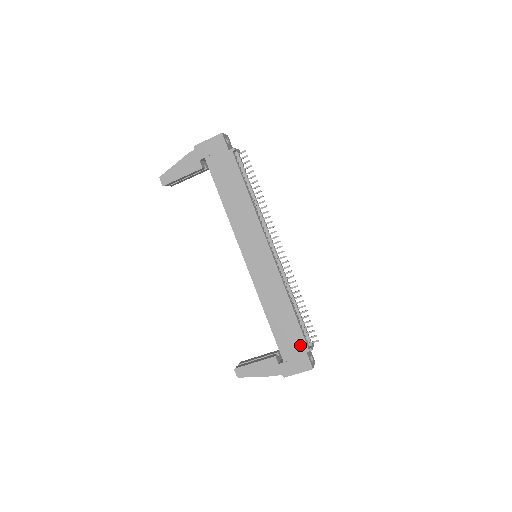
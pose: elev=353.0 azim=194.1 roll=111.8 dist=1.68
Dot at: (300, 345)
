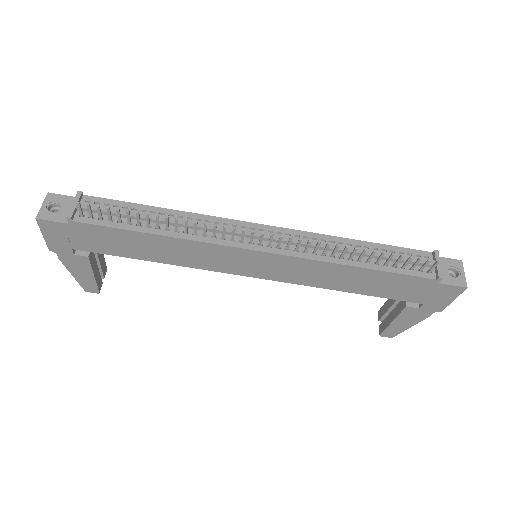
Dot at: (421, 284)
